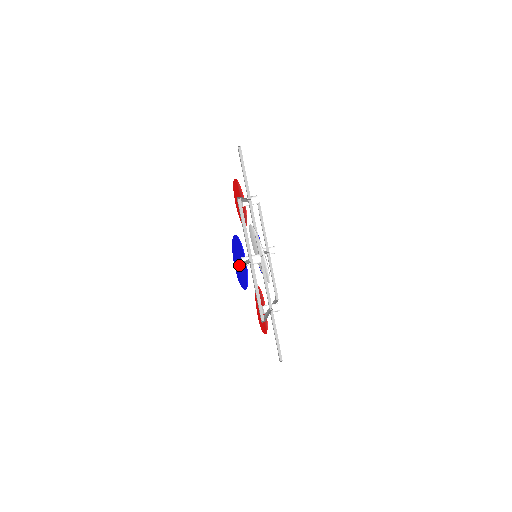
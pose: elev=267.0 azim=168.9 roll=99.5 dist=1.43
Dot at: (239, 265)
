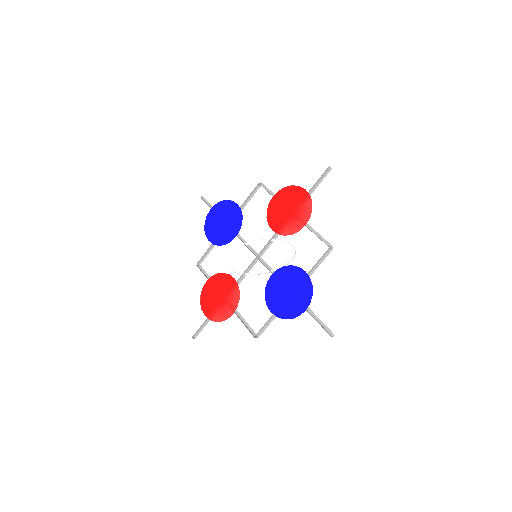
Dot at: (324, 326)
